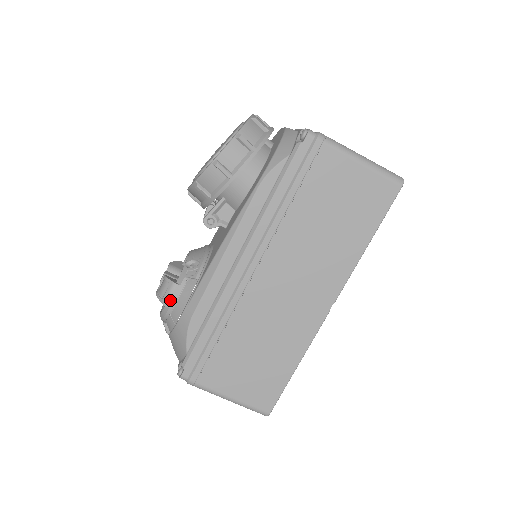
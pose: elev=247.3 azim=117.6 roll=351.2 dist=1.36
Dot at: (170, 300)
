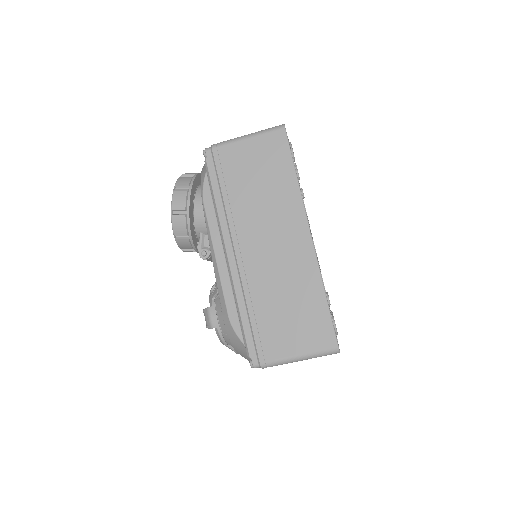
Dot at: (213, 321)
